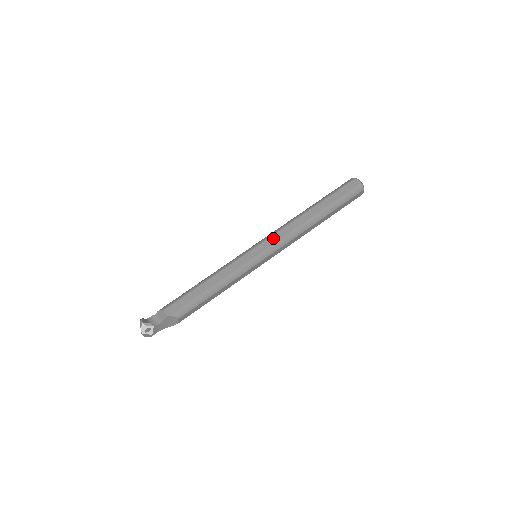
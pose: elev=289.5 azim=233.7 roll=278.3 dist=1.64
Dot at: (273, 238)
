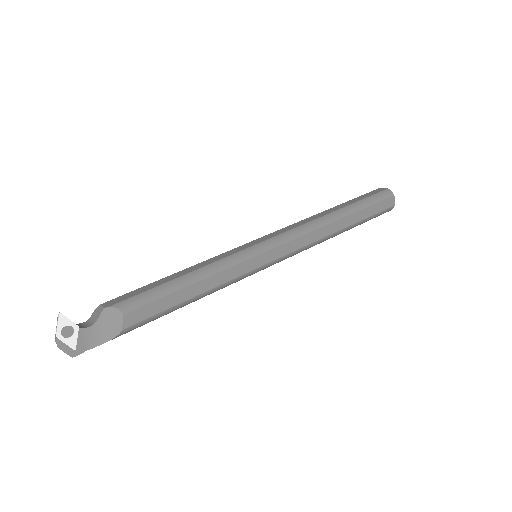
Dot at: (278, 231)
